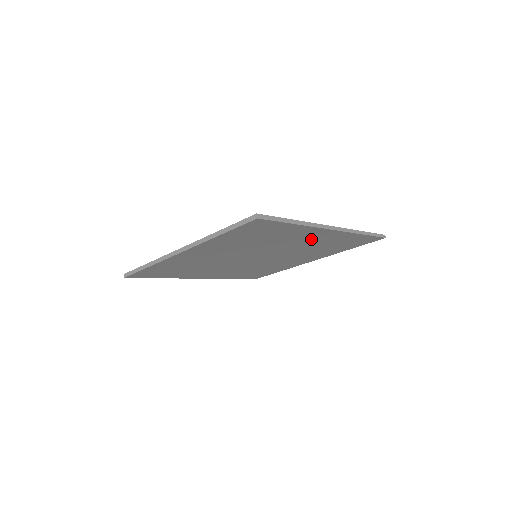
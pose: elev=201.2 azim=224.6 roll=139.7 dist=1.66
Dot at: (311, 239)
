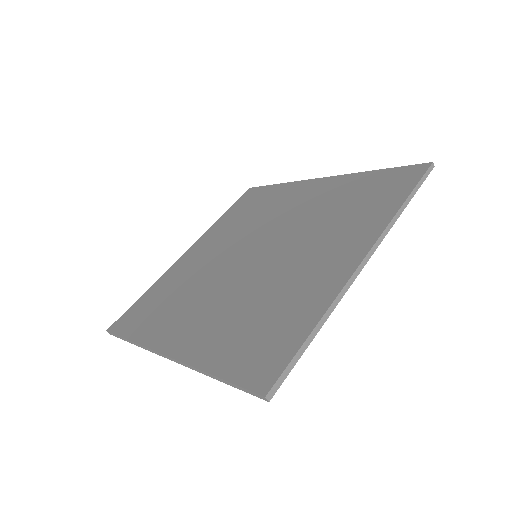
Dot at: occluded
